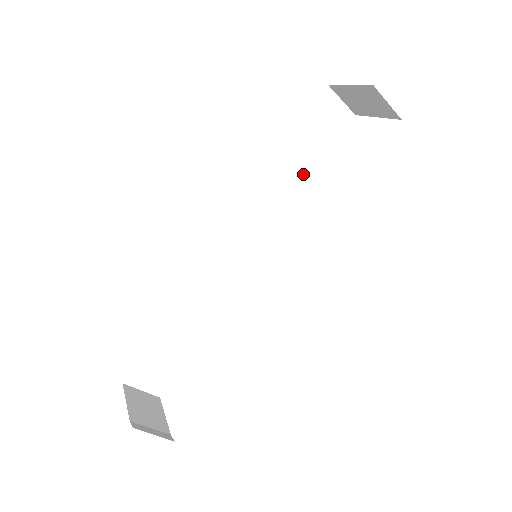
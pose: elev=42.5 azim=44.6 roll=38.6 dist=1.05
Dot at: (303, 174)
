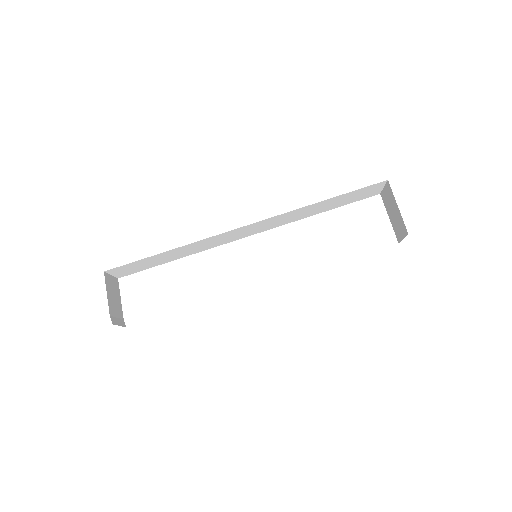
Dot at: (321, 210)
